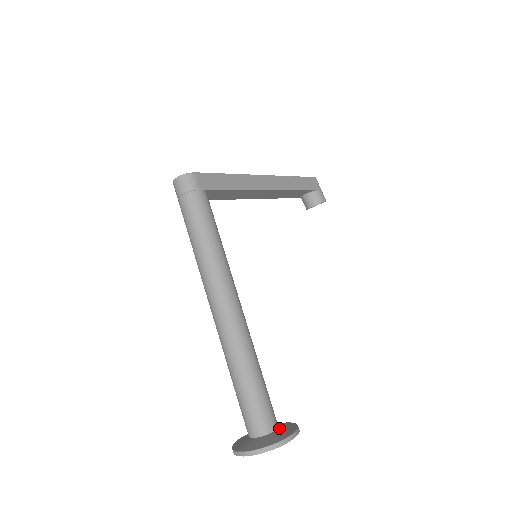
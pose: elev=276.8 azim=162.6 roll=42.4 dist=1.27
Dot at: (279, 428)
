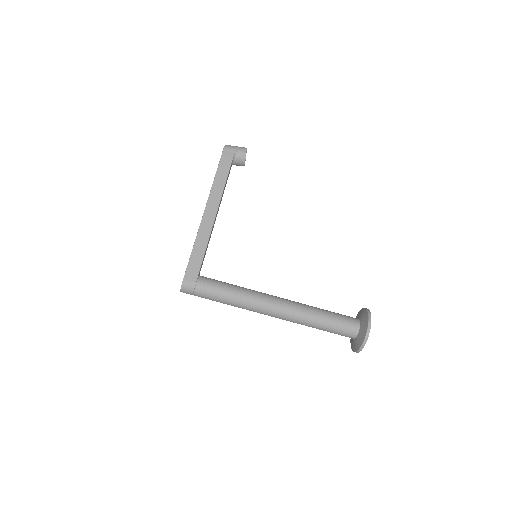
Dot at: (361, 323)
